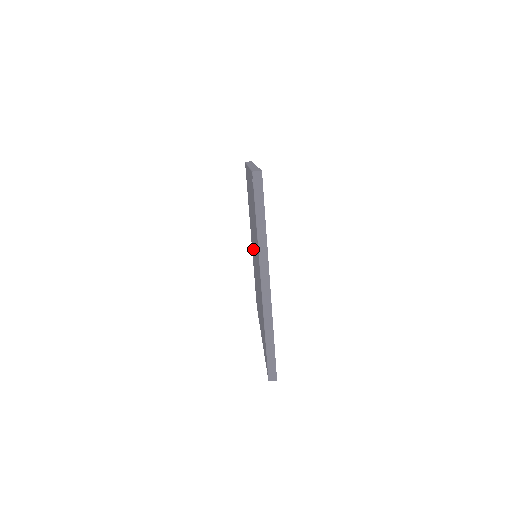
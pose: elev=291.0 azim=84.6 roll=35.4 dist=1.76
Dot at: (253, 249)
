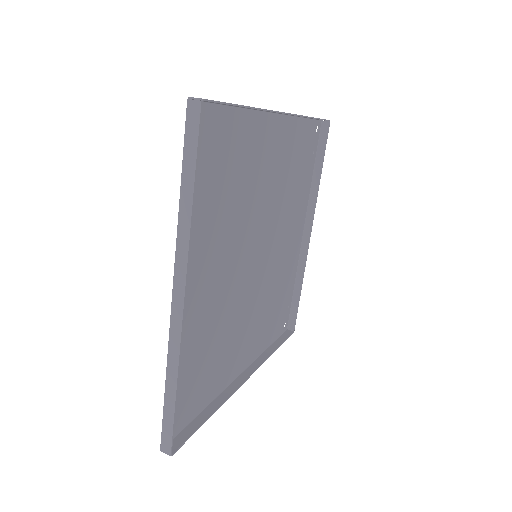
Dot at: (275, 246)
